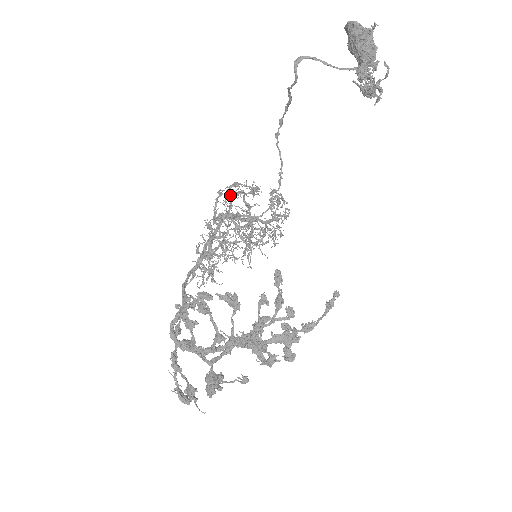
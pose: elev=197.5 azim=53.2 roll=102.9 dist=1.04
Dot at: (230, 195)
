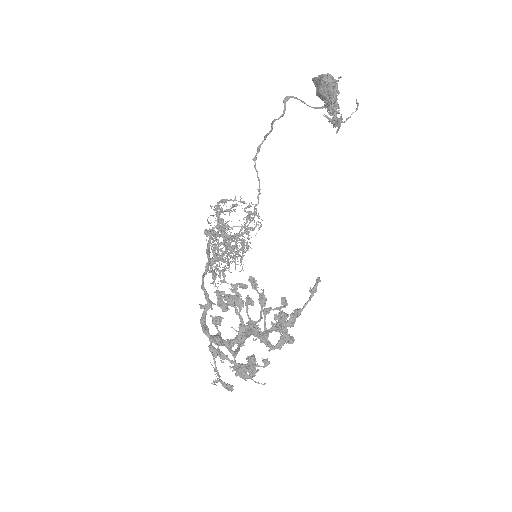
Dot at: occluded
